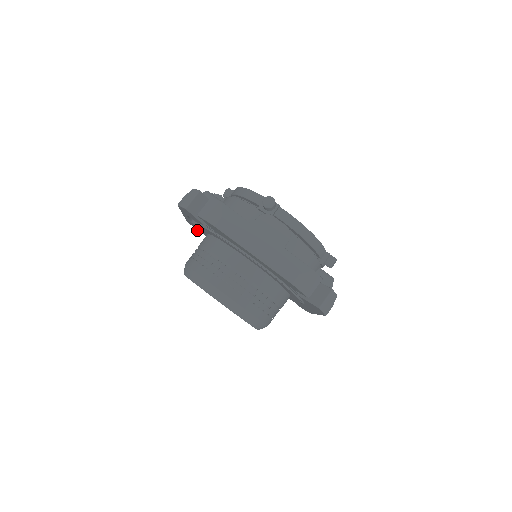
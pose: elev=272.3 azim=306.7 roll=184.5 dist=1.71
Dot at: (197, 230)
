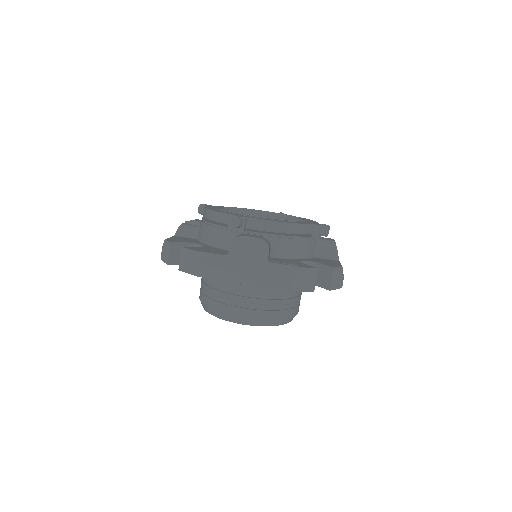
Dot at: occluded
